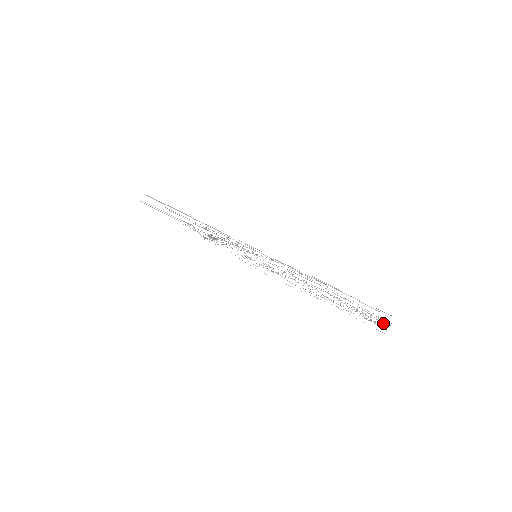
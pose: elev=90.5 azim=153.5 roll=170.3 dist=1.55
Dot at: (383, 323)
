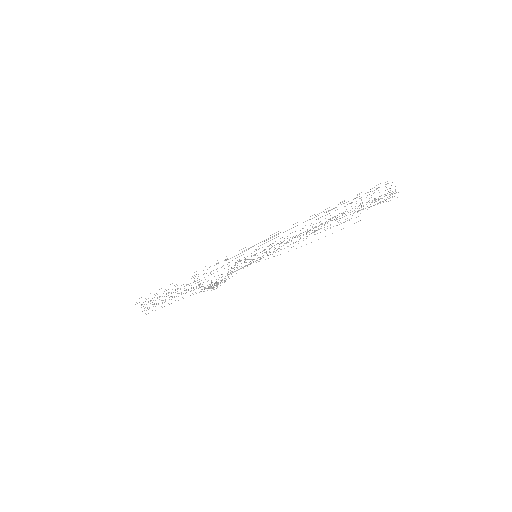
Dot at: occluded
